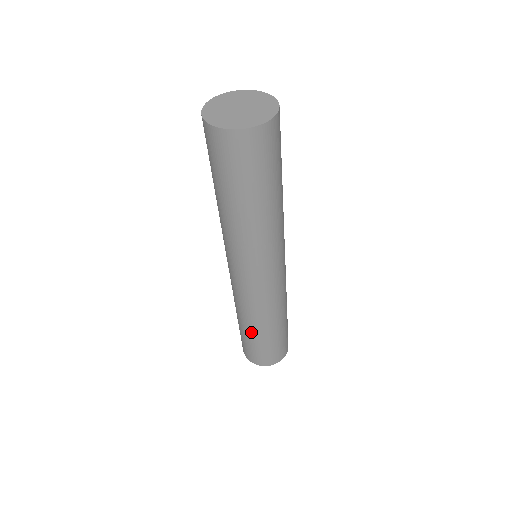
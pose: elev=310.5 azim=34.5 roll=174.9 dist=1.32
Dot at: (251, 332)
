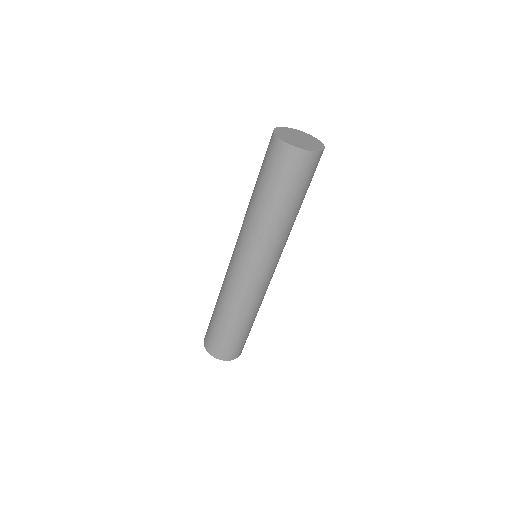
Dot at: (244, 325)
